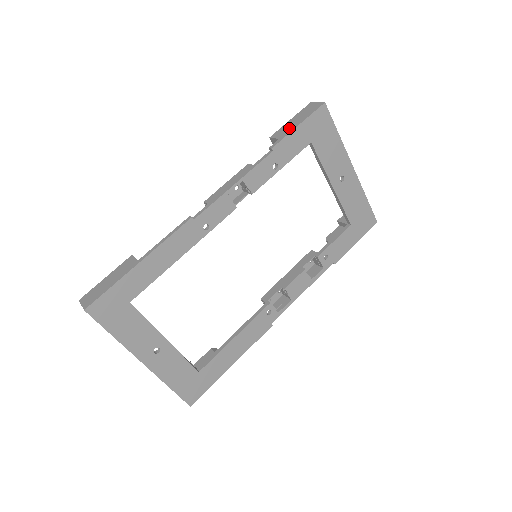
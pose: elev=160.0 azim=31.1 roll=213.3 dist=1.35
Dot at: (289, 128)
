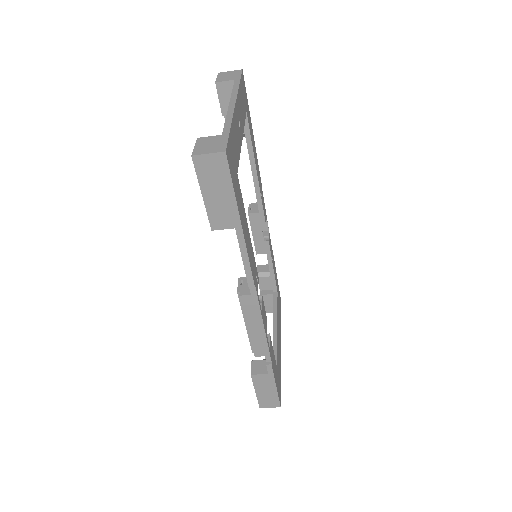
Dot at: occluded
